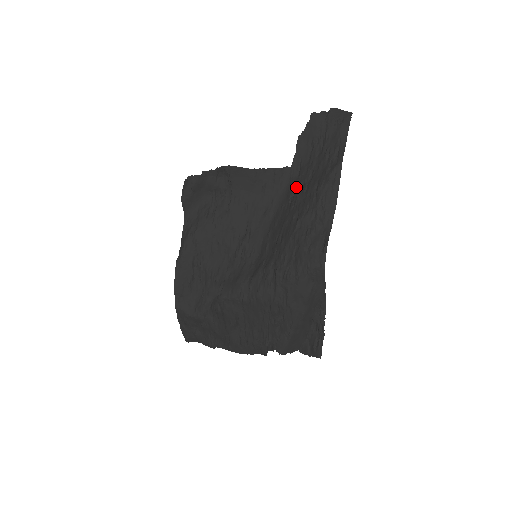
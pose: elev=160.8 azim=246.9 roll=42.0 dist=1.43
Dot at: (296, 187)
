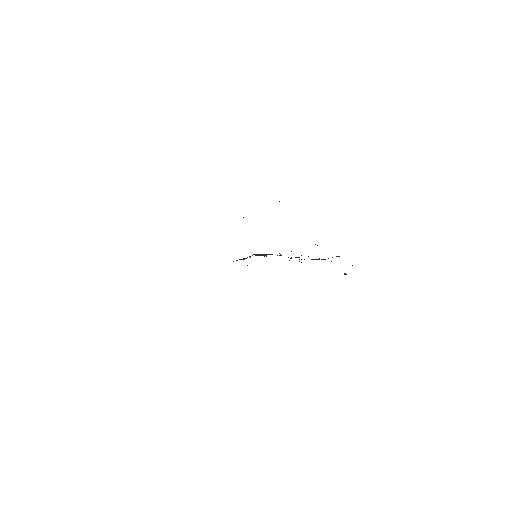
Dot at: occluded
